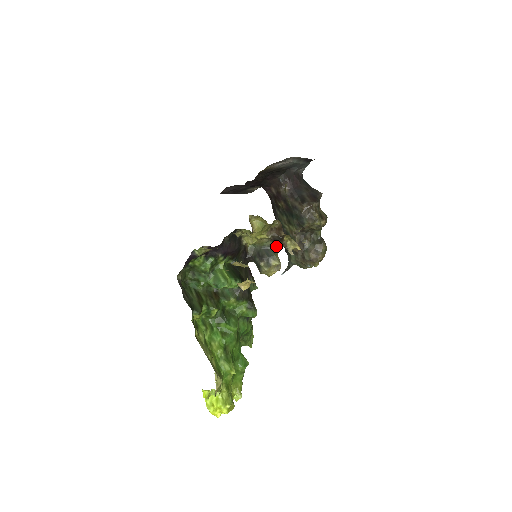
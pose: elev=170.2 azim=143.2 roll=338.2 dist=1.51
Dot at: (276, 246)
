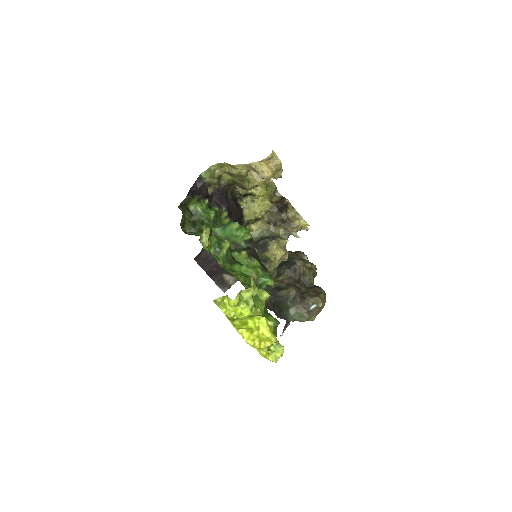
Dot at: (281, 213)
